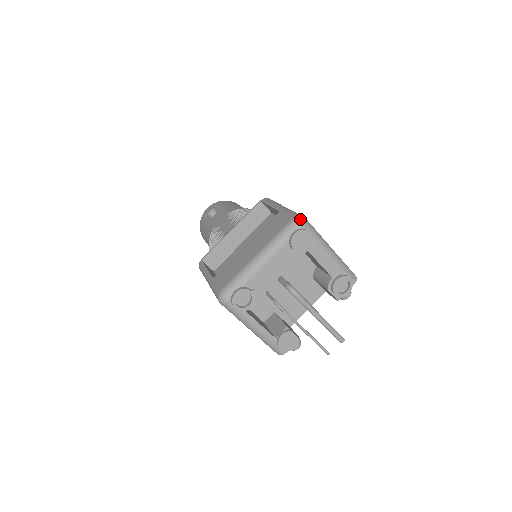
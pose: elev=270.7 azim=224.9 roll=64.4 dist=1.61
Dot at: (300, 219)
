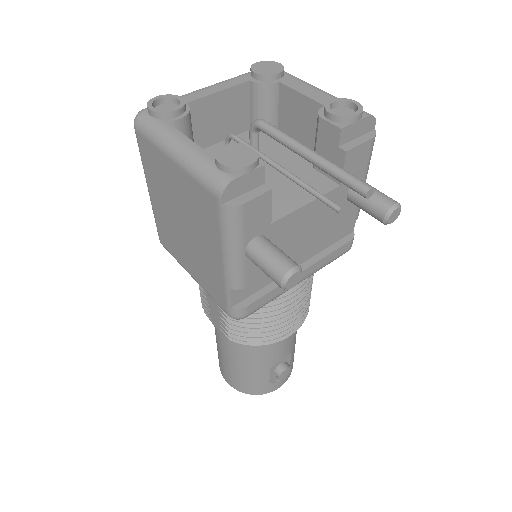
Dot at: occluded
